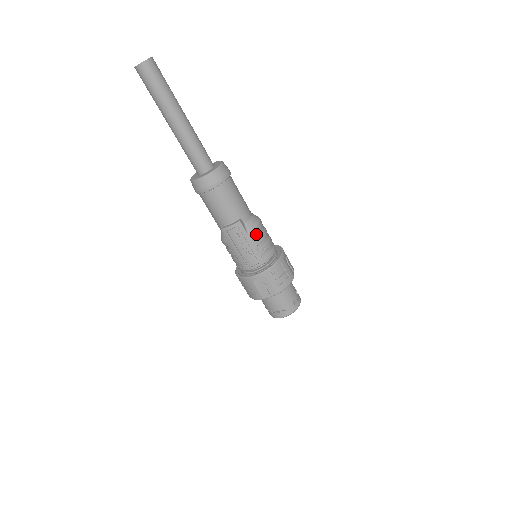
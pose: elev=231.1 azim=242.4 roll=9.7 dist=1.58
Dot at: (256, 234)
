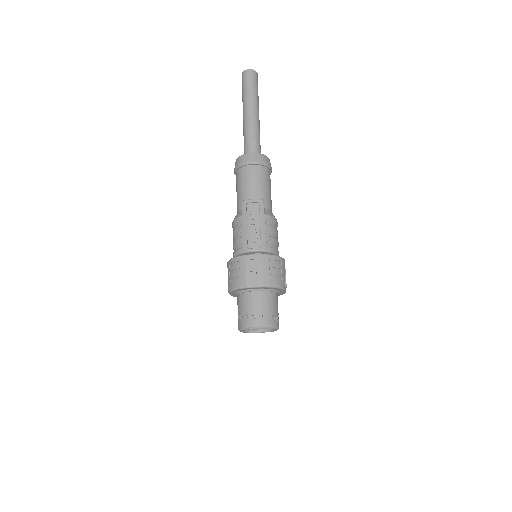
Dot at: (271, 222)
